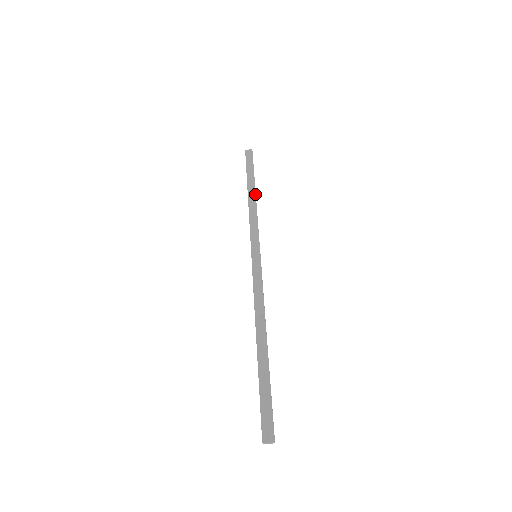
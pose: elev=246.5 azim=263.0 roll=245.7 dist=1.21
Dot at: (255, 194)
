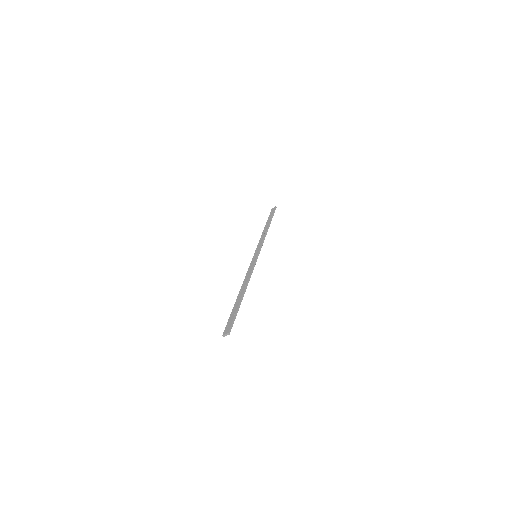
Dot at: (268, 227)
